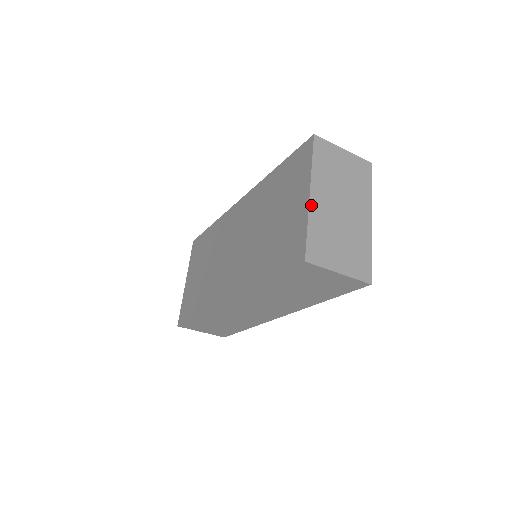
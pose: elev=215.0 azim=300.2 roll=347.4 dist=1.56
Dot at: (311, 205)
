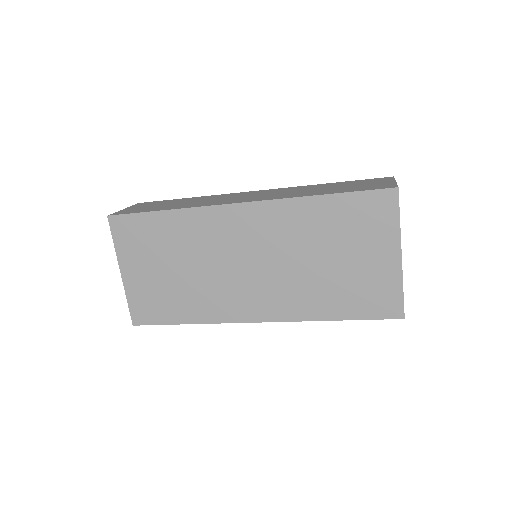
Dot at: occluded
